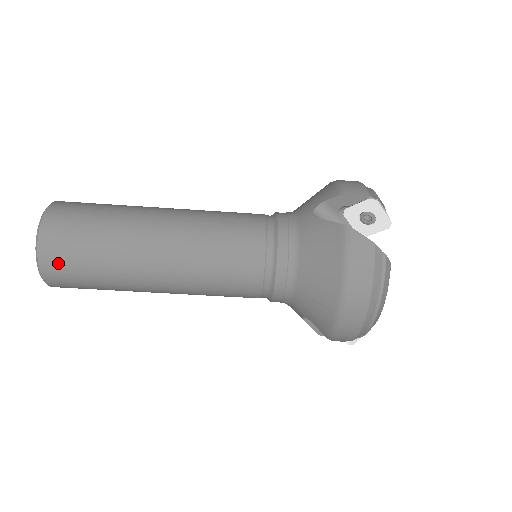
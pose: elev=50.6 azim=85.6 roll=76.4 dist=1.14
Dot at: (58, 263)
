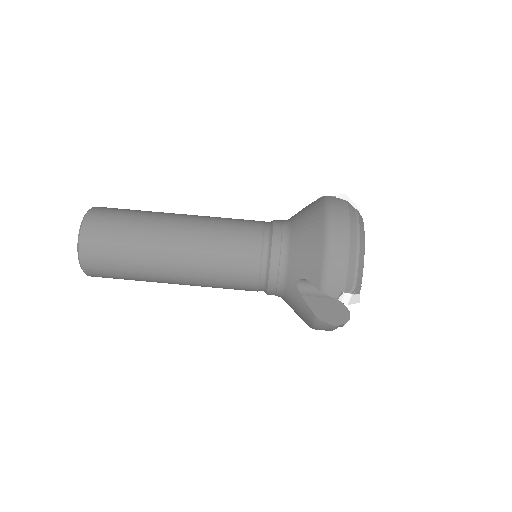
Dot at: (97, 226)
